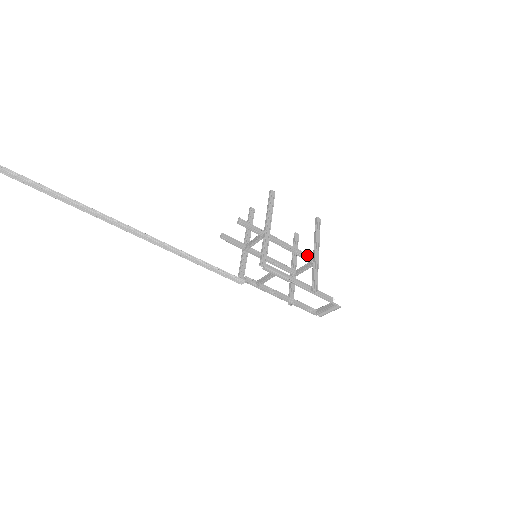
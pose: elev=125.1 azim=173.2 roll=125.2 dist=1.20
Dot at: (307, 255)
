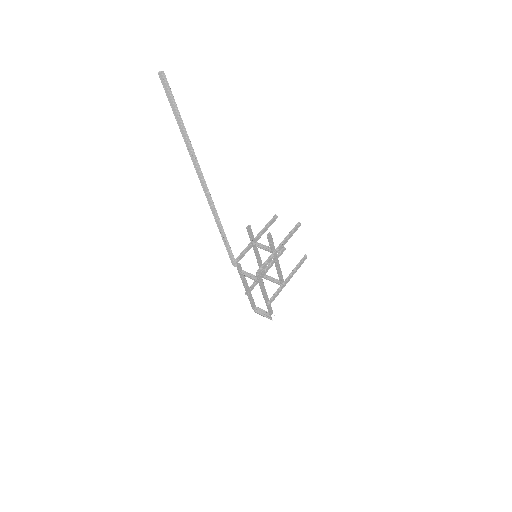
Dot at: (282, 278)
